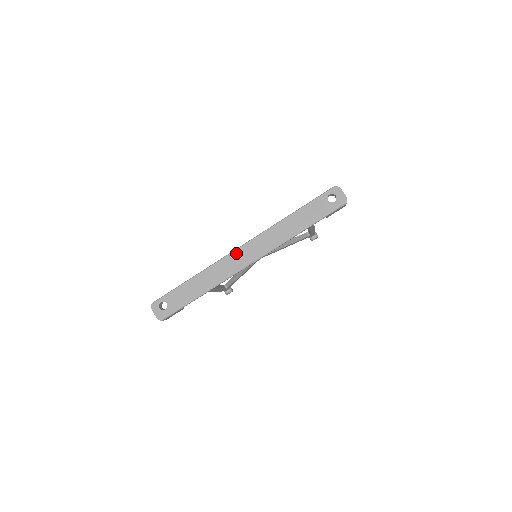
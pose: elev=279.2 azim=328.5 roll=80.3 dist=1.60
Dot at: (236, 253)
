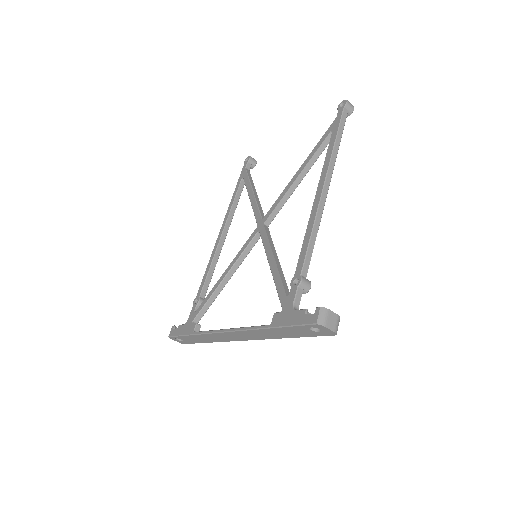
Dot at: (224, 334)
